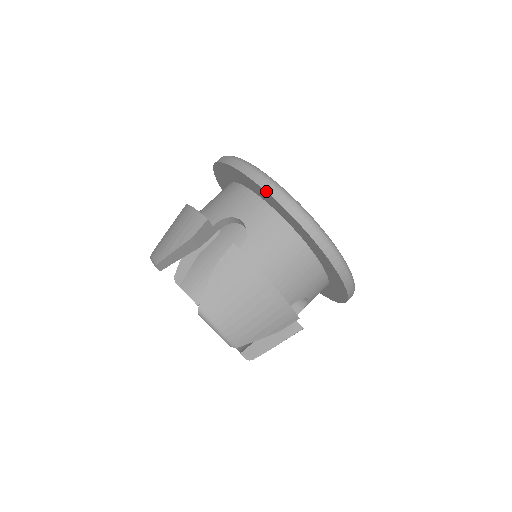
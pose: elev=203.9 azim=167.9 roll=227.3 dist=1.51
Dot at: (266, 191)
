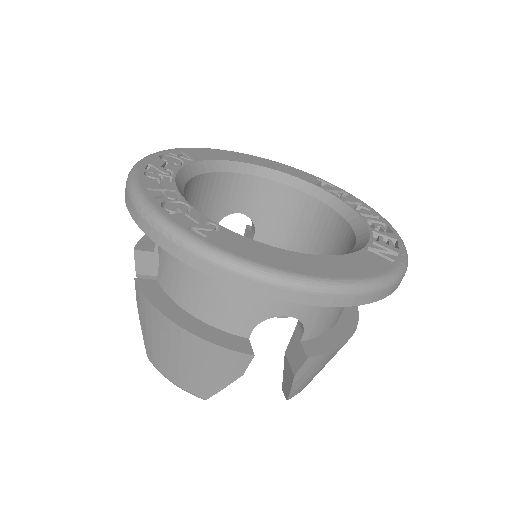
Dot at: (125, 202)
